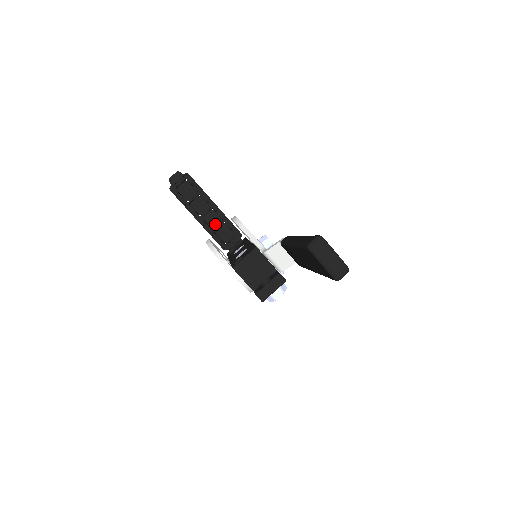
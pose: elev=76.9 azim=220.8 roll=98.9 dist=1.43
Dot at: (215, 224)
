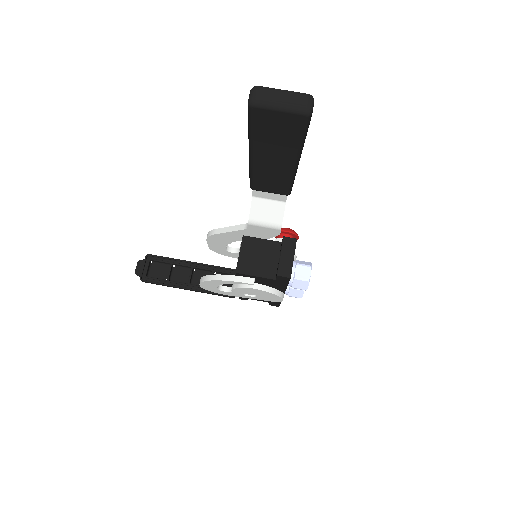
Dot at: occluded
